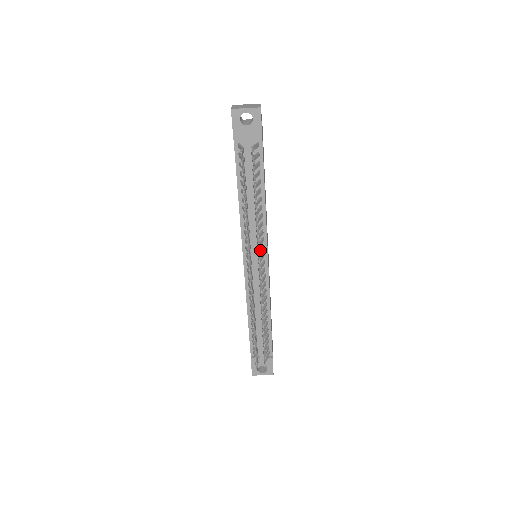
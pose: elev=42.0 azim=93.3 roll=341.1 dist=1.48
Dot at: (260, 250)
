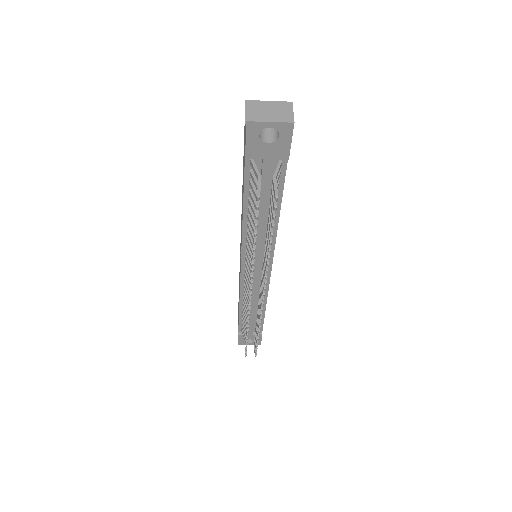
Dot at: occluded
